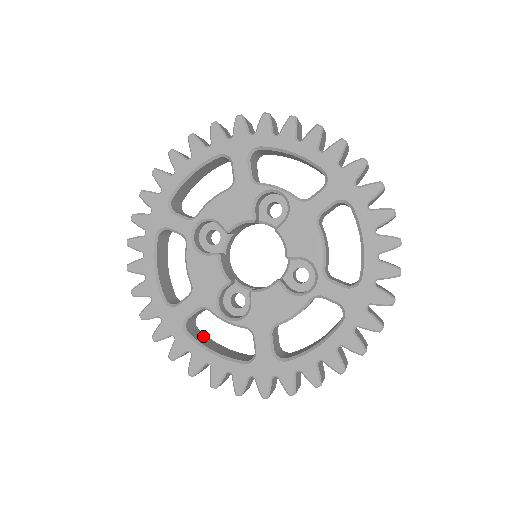
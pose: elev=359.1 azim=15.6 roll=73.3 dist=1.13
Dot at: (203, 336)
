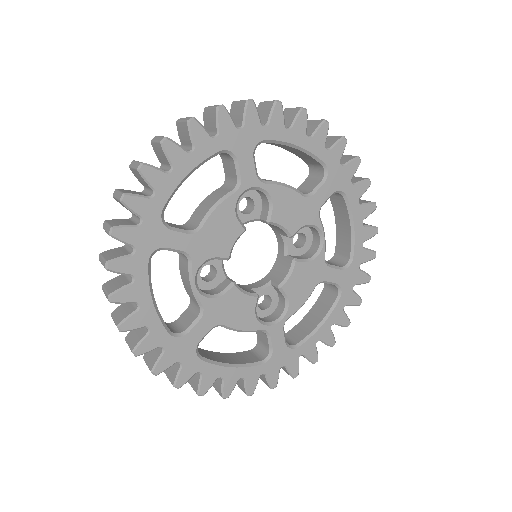
Dot at: occluded
